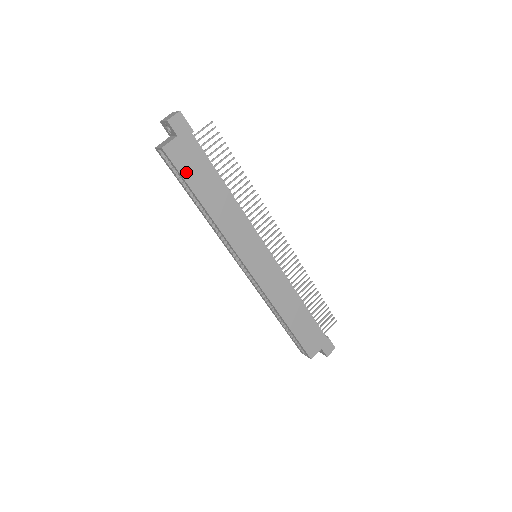
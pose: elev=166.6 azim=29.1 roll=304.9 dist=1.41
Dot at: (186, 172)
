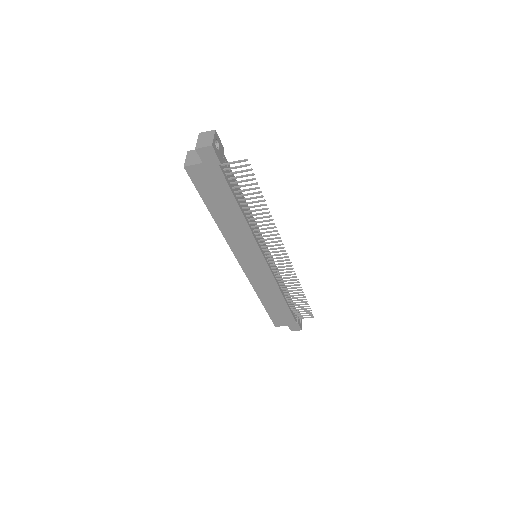
Dot at: (203, 190)
